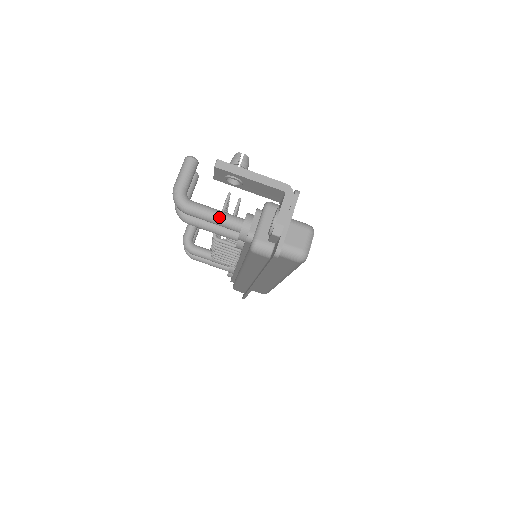
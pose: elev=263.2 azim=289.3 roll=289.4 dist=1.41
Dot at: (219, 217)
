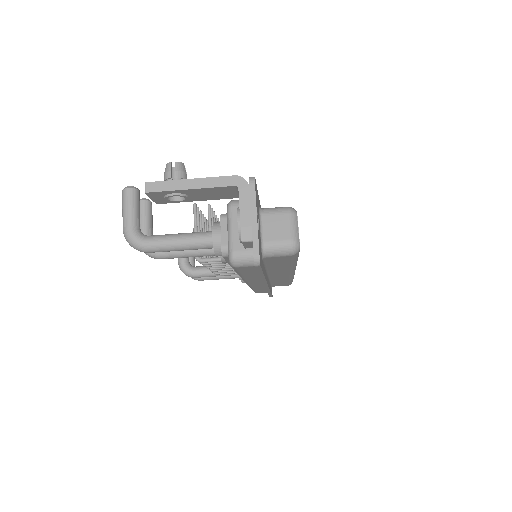
Dot at: (184, 241)
